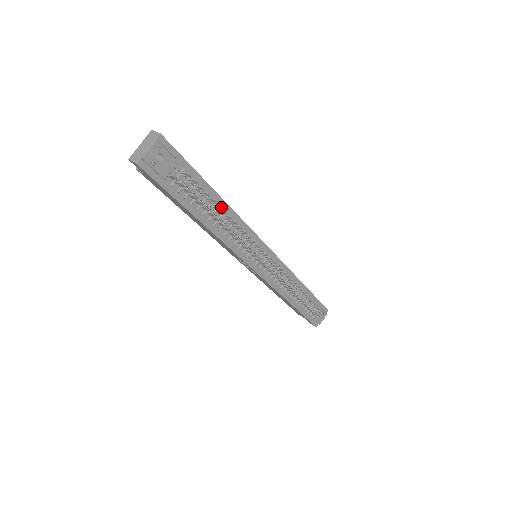
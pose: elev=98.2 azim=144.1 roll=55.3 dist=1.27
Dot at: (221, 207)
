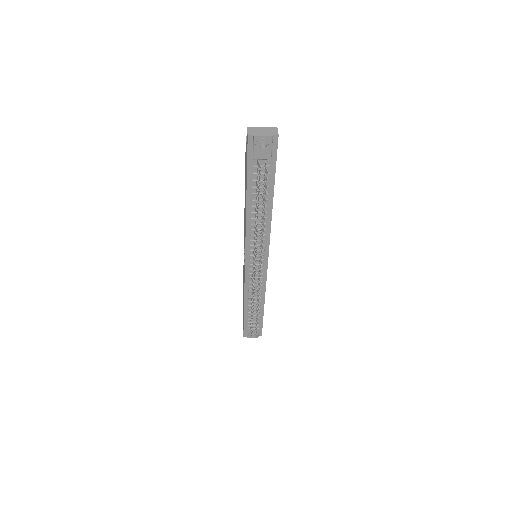
Dot at: (267, 208)
